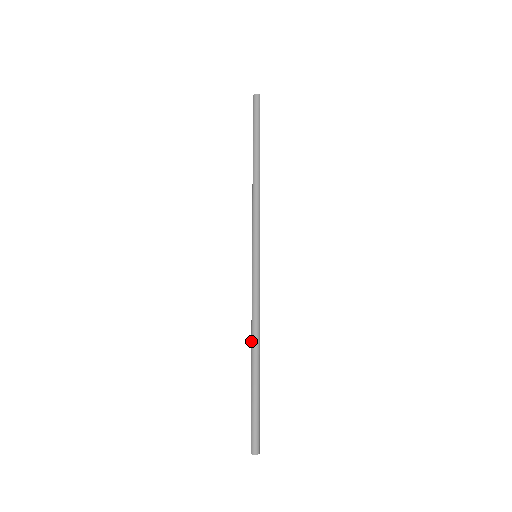
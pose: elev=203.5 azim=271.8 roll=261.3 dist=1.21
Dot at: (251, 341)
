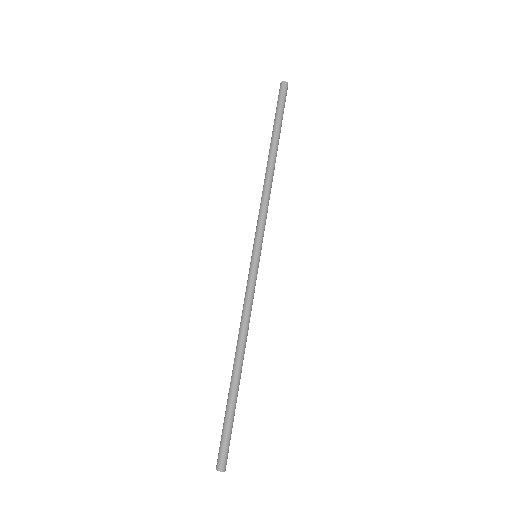
Dot at: (236, 347)
